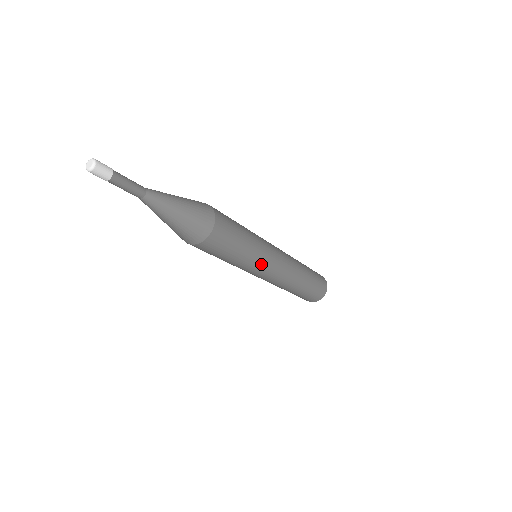
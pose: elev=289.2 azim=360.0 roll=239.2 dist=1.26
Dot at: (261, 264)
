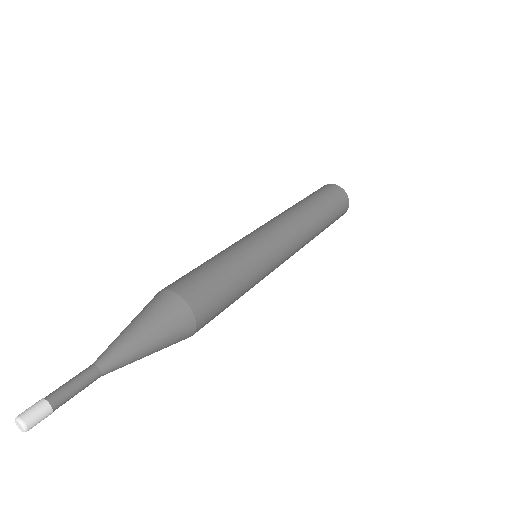
Dot at: (263, 254)
